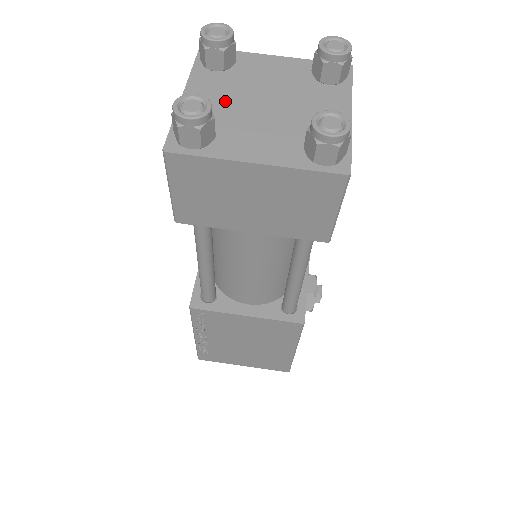
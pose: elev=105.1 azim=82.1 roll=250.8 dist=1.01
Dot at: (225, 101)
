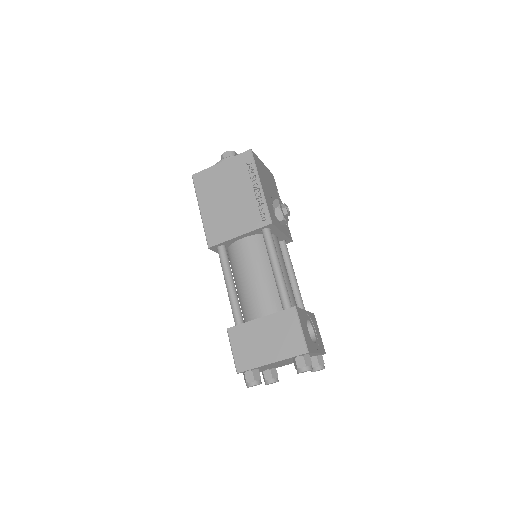
Dot at: occluded
